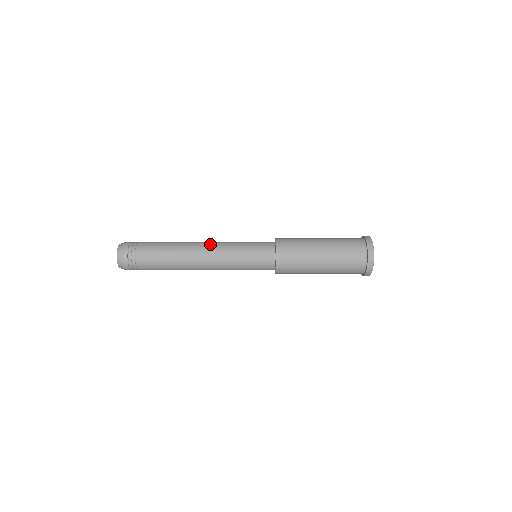
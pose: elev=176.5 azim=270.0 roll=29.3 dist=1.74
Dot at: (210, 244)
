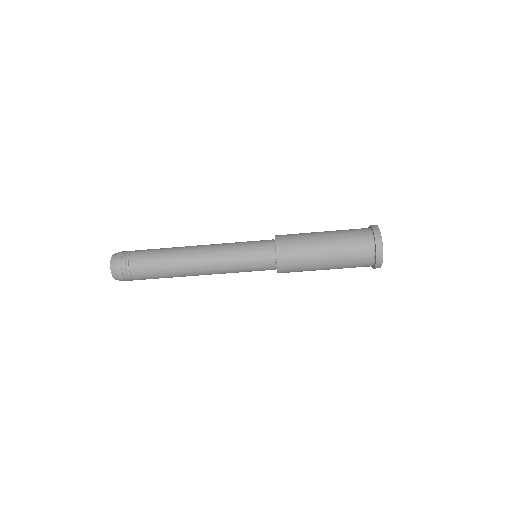
Dot at: occluded
